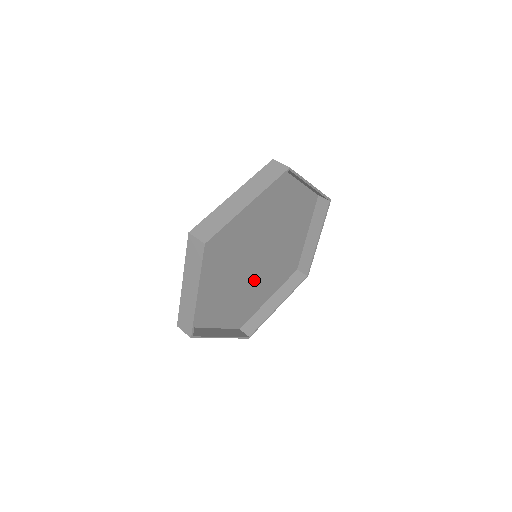
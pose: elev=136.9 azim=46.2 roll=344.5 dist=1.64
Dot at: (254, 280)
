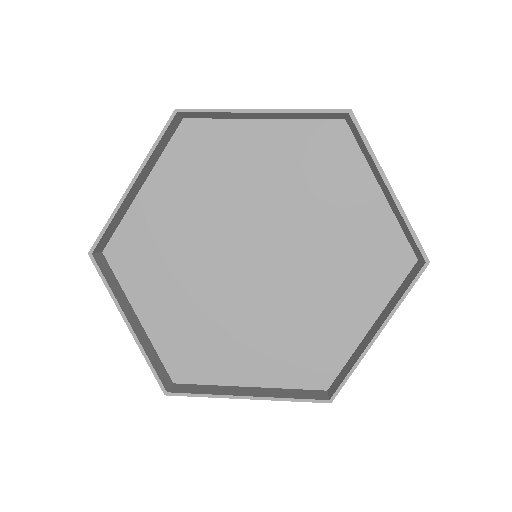
Dot at: (290, 297)
